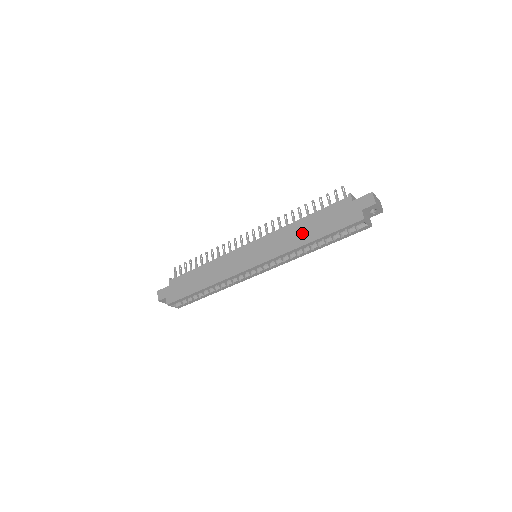
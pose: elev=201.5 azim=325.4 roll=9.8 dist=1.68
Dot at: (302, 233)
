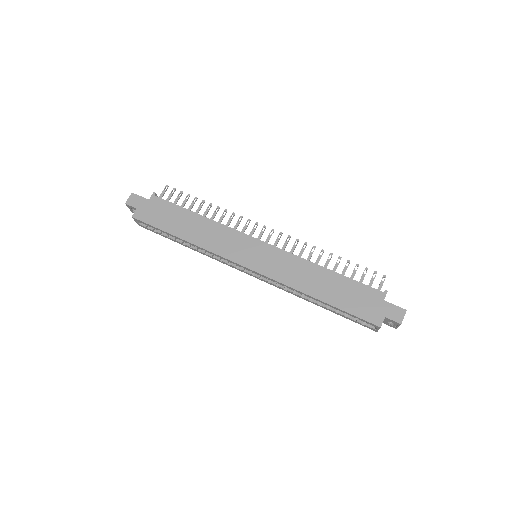
Dot at: (317, 283)
